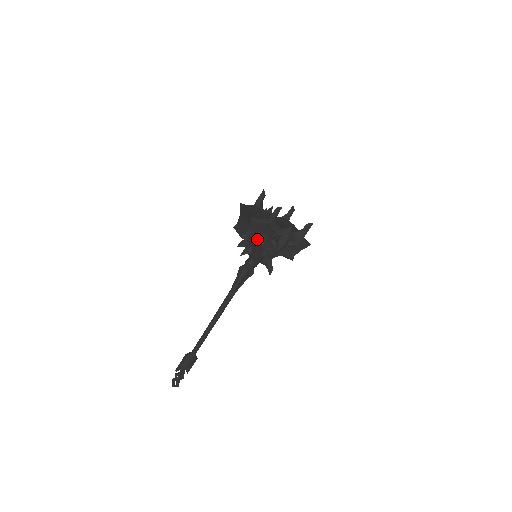
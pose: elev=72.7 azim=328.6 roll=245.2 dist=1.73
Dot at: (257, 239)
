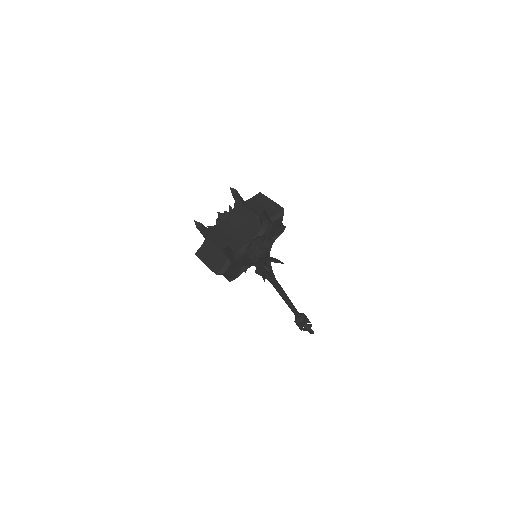
Dot at: (241, 267)
